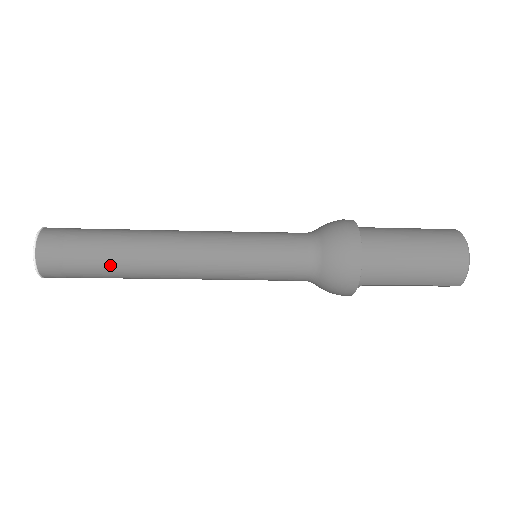
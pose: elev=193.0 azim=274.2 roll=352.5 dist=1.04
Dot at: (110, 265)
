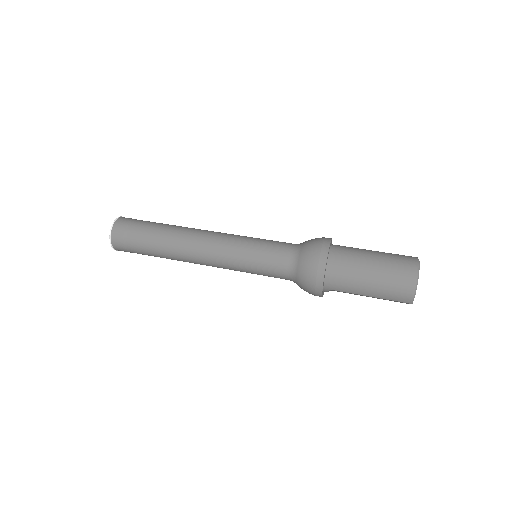
Dot at: (154, 248)
